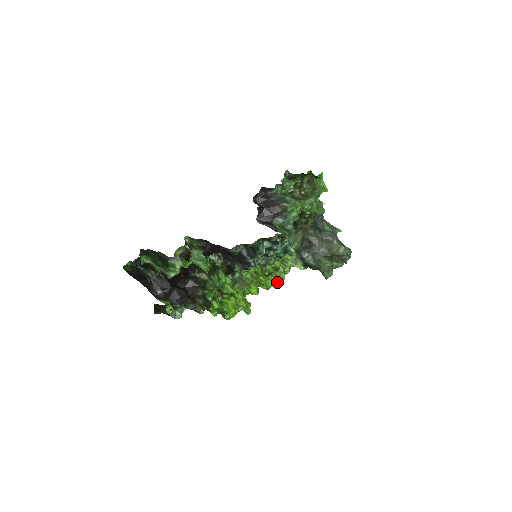
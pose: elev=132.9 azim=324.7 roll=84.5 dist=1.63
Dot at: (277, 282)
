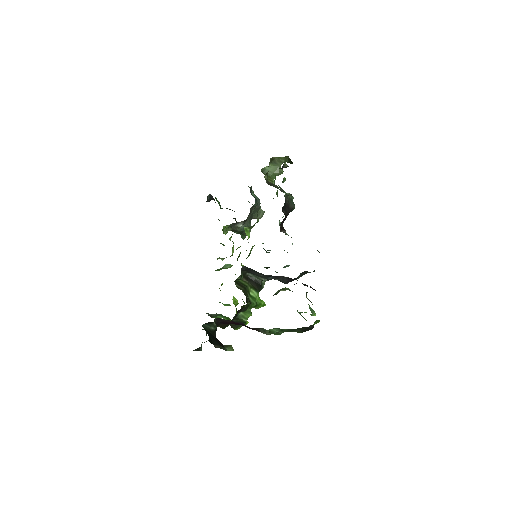
Dot at: (224, 258)
